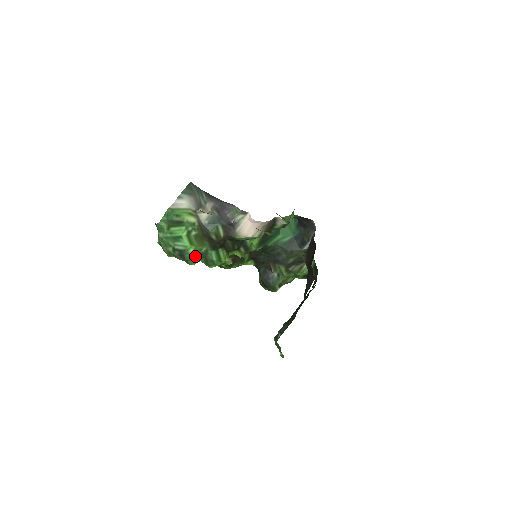
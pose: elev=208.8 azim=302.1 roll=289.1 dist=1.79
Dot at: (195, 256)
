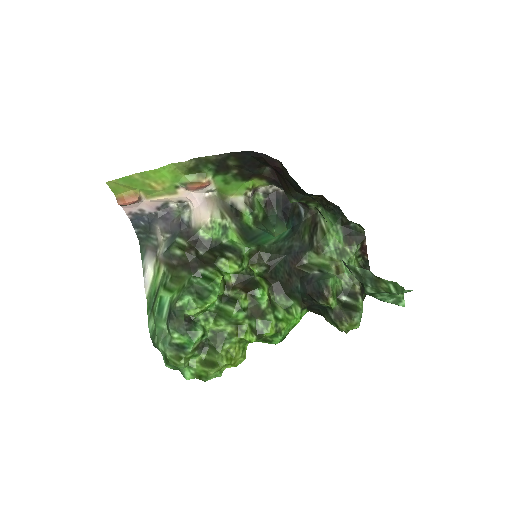
Dot at: (182, 298)
